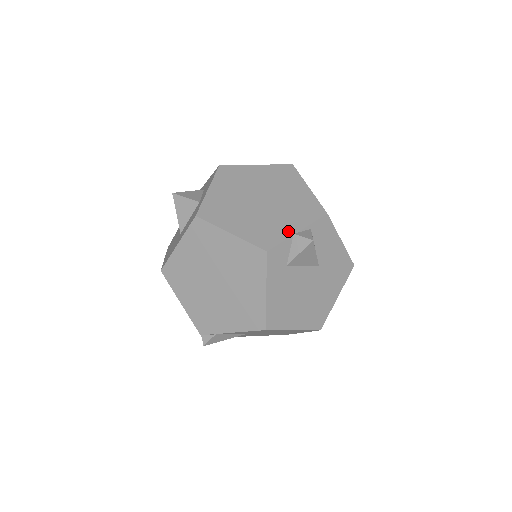
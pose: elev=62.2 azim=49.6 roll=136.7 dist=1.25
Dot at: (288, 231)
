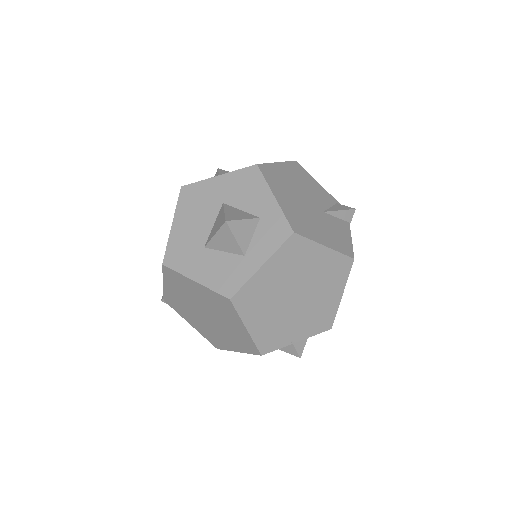
Dot at: (291, 340)
